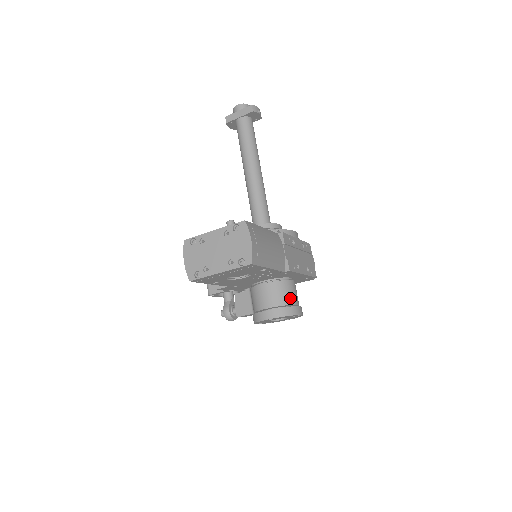
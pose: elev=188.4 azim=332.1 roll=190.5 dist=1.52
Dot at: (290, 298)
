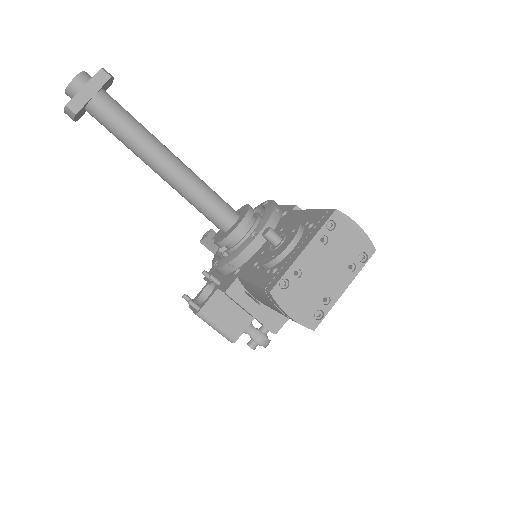
Dot at: occluded
